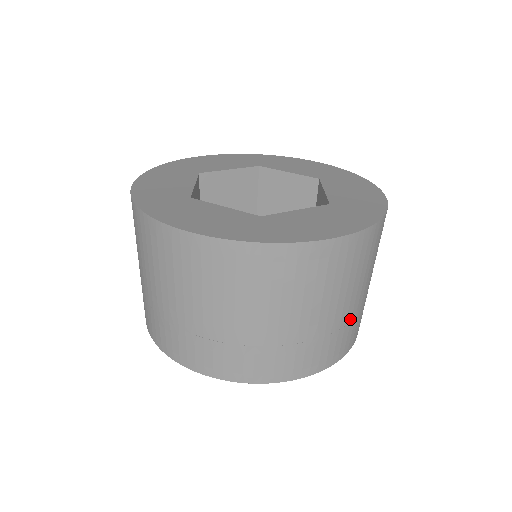
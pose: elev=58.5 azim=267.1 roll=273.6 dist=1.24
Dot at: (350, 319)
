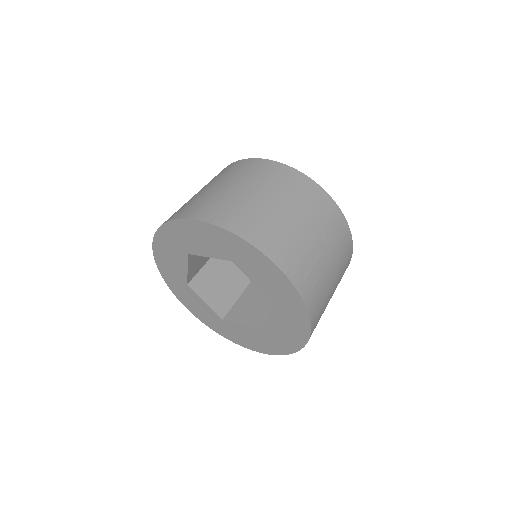
Dot at: (340, 272)
